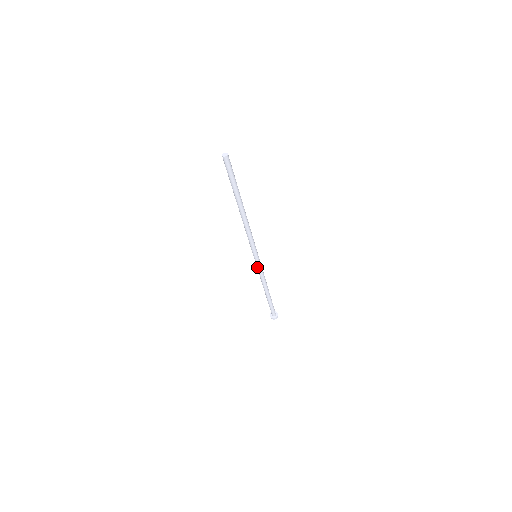
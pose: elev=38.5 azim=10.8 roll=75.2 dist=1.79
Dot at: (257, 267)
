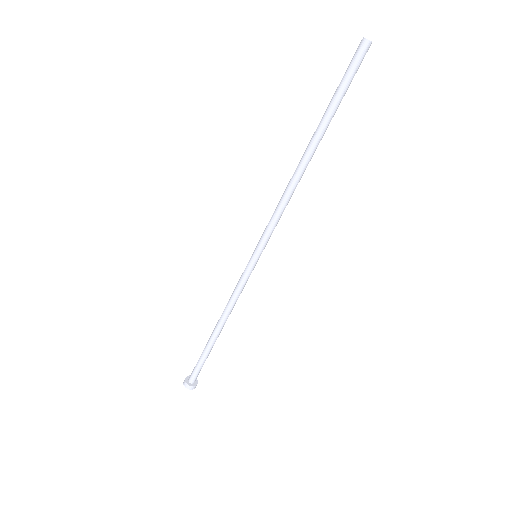
Dot at: (243, 278)
